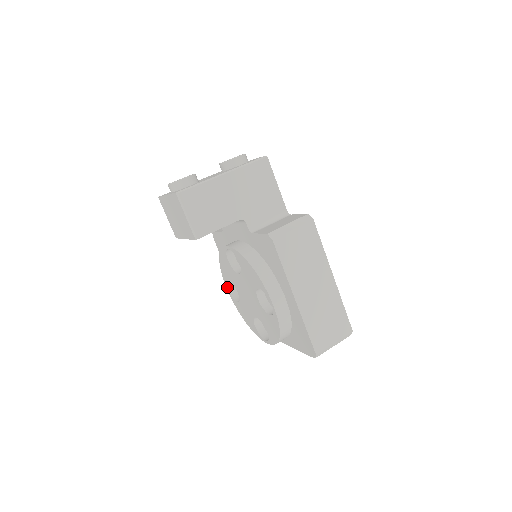
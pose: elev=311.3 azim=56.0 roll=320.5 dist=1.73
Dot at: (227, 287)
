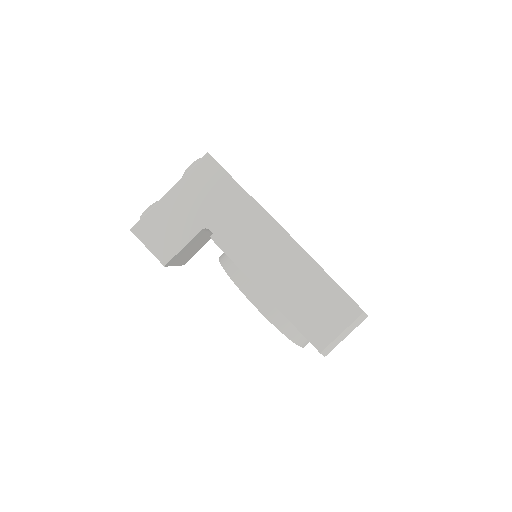
Dot at: occluded
